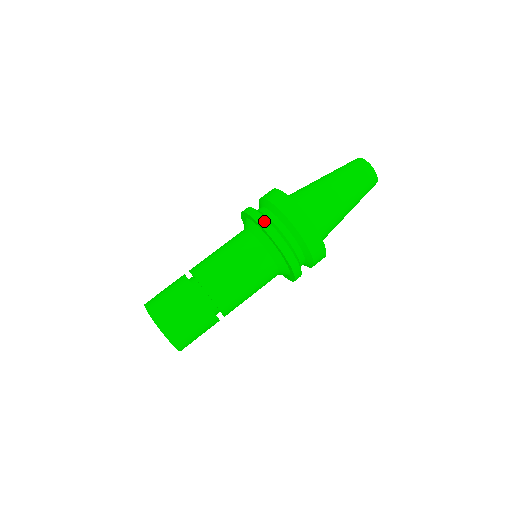
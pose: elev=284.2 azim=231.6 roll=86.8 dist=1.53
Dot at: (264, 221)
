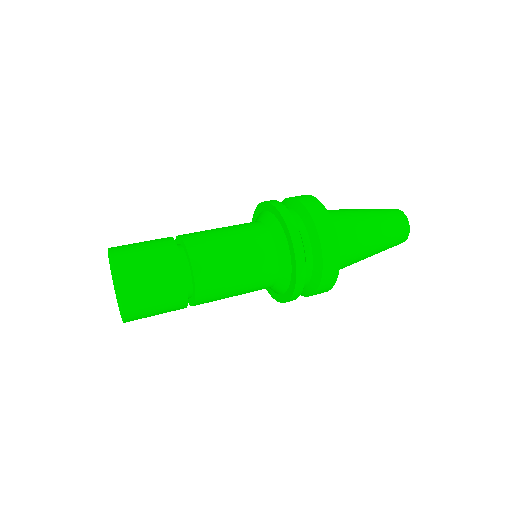
Dot at: (272, 200)
